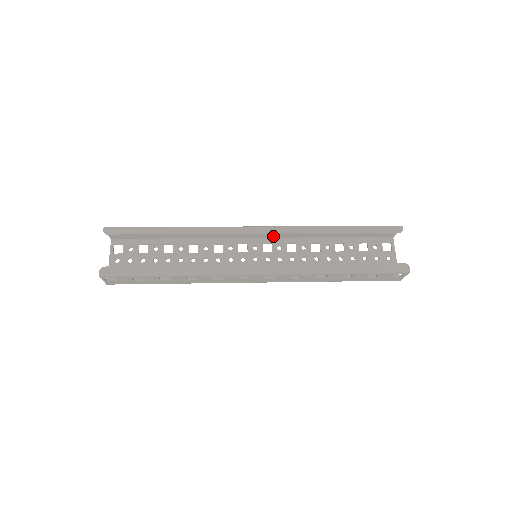
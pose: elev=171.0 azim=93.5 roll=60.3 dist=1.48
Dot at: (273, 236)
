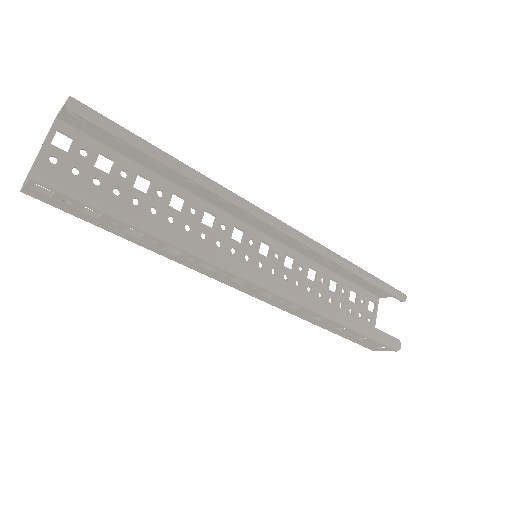
Dot at: (278, 238)
